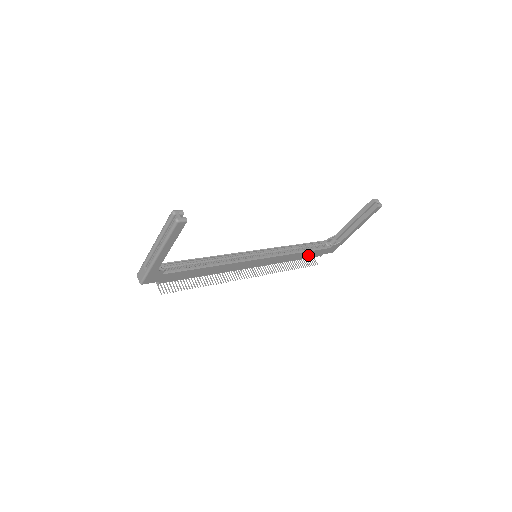
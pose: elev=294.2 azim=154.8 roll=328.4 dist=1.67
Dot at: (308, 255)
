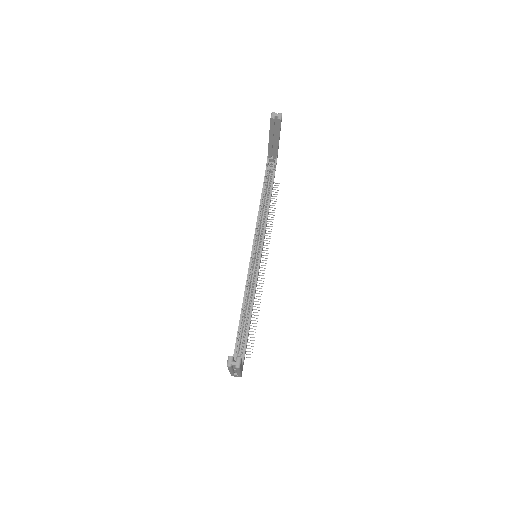
Dot at: (271, 195)
